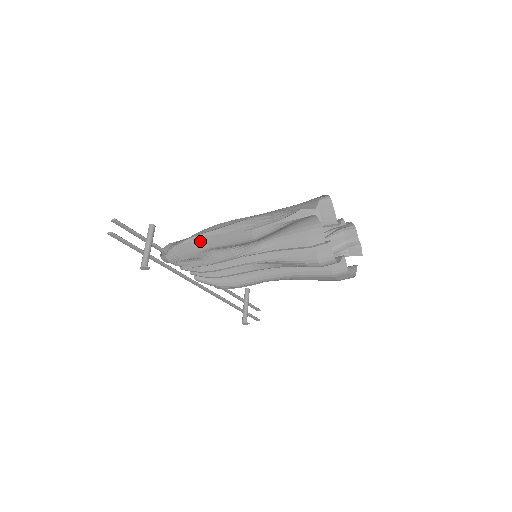
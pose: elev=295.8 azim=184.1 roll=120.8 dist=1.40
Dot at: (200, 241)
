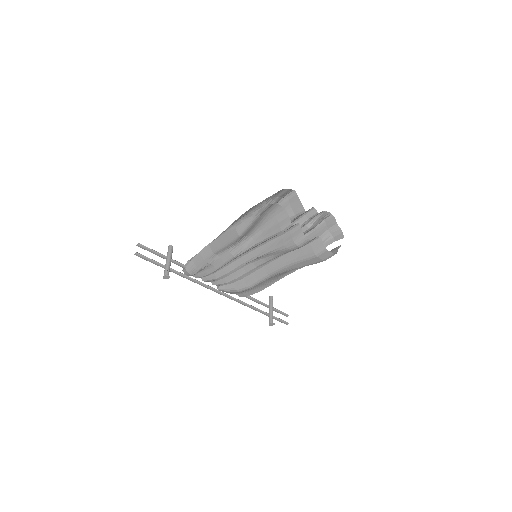
Dot at: (206, 249)
